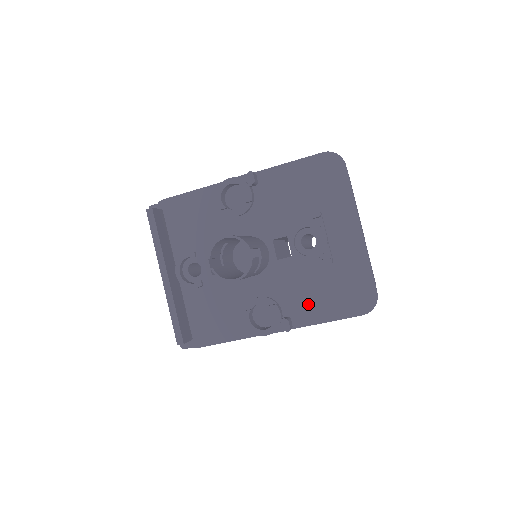
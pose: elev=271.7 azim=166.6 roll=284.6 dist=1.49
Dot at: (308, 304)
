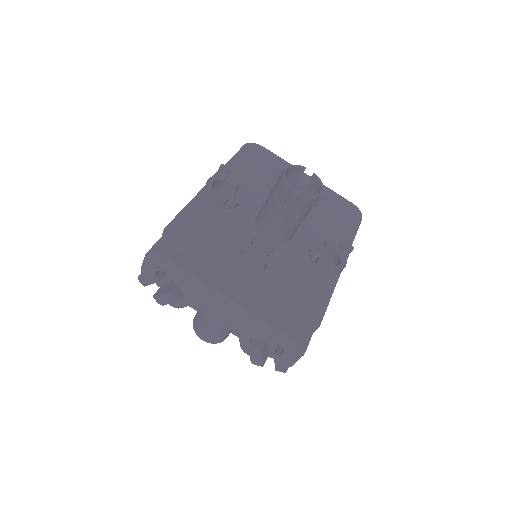
Dot at: (336, 233)
